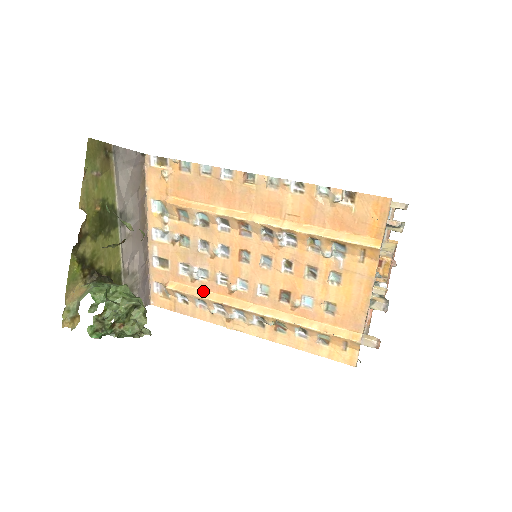
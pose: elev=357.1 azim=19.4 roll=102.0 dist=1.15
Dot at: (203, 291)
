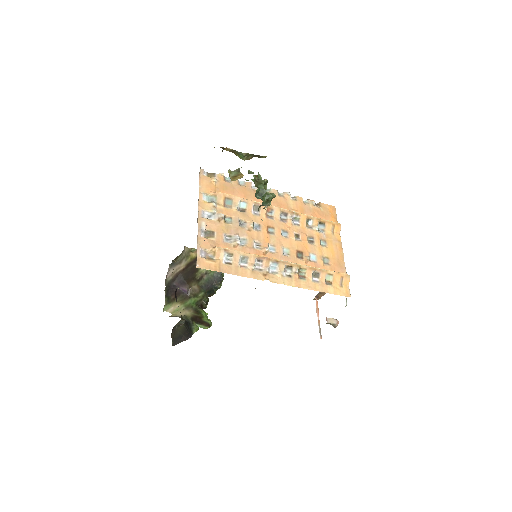
Dot at: occluded
